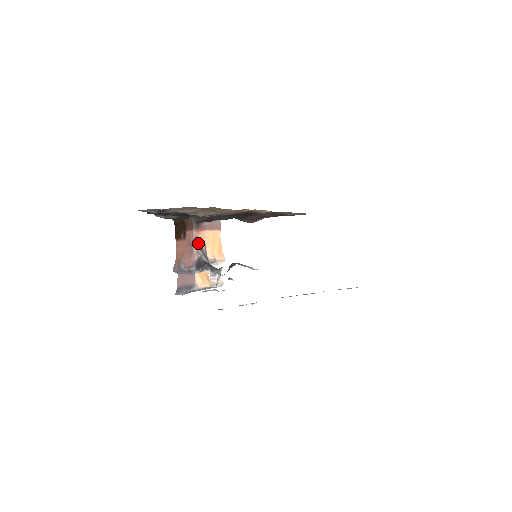
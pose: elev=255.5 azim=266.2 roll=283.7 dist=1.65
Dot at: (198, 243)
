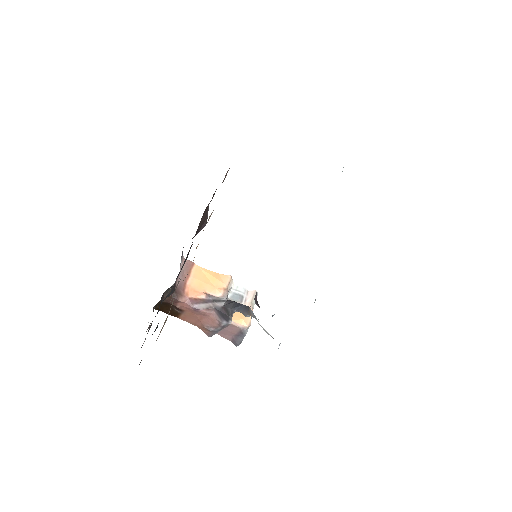
Dot at: (197, 302)
